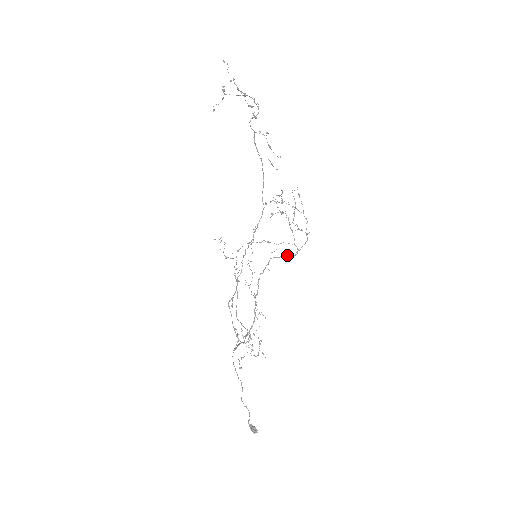
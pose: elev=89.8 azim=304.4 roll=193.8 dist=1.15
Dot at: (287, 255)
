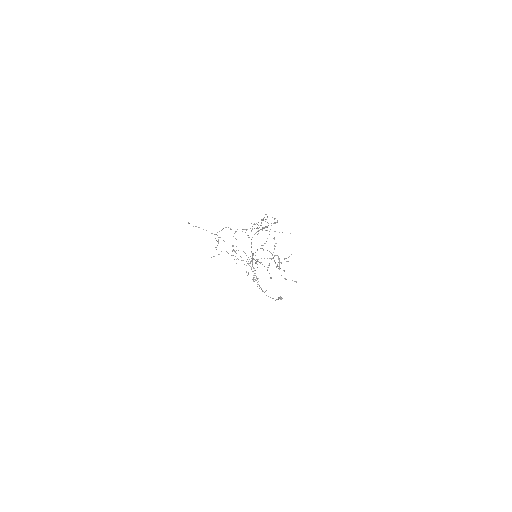
Dot at: occluded
